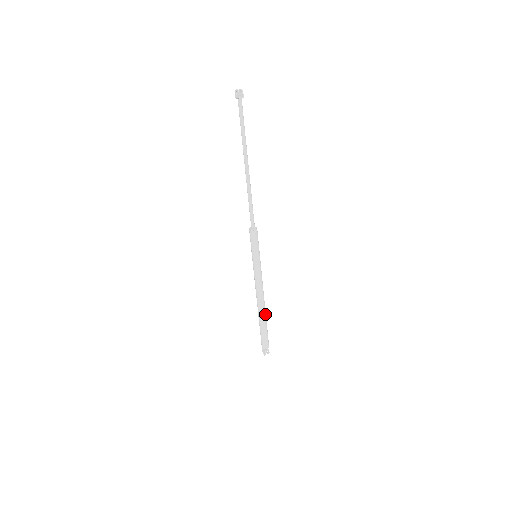
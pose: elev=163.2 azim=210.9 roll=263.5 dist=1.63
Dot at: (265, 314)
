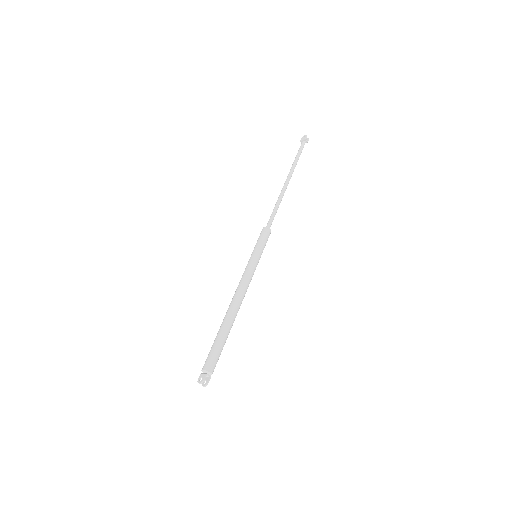
Dot at: (232, 324)
